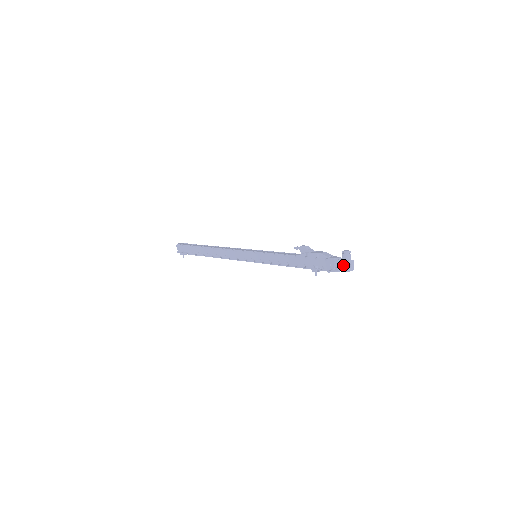
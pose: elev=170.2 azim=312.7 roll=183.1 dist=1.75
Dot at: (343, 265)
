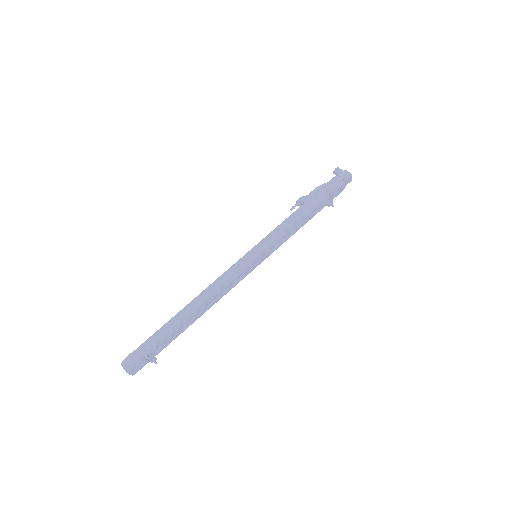
Dot at: (345, 174)
